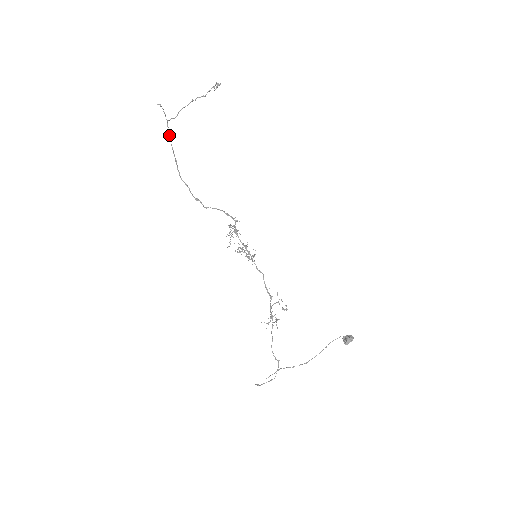
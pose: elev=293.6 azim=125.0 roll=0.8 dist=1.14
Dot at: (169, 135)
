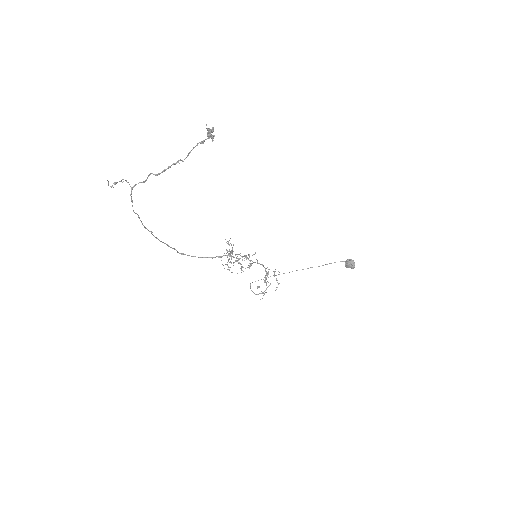
Dot at: occluded
